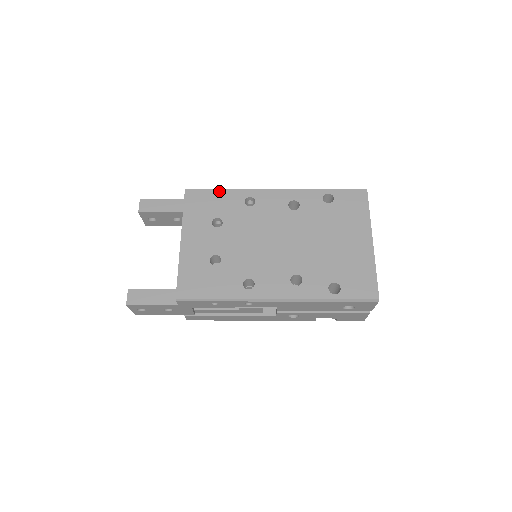
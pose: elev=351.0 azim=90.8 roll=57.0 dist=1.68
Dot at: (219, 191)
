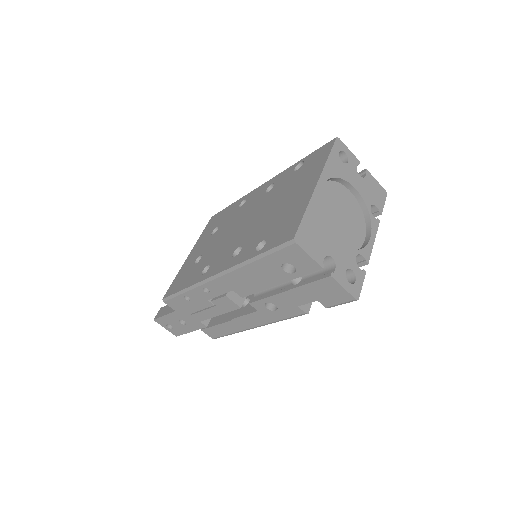
Dot at: (229, 206)
